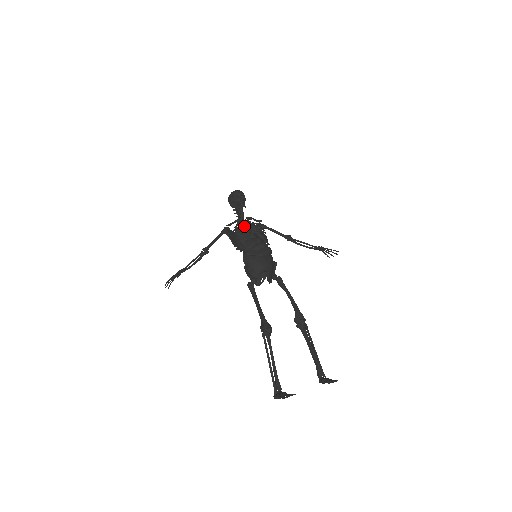
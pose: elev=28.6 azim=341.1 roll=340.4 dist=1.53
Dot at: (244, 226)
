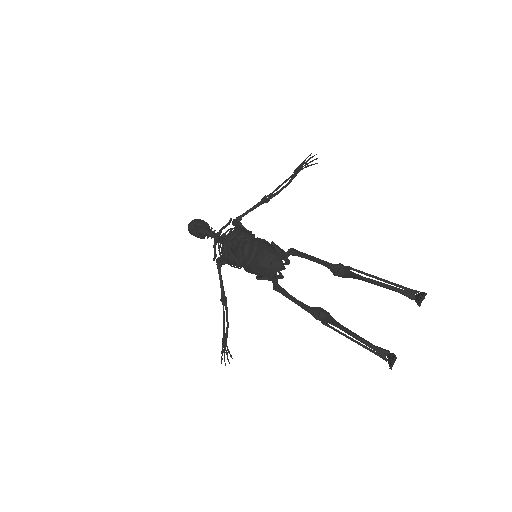
Dot at: occluded
